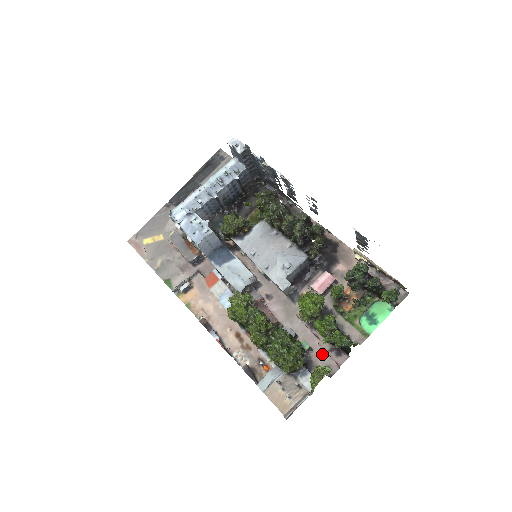
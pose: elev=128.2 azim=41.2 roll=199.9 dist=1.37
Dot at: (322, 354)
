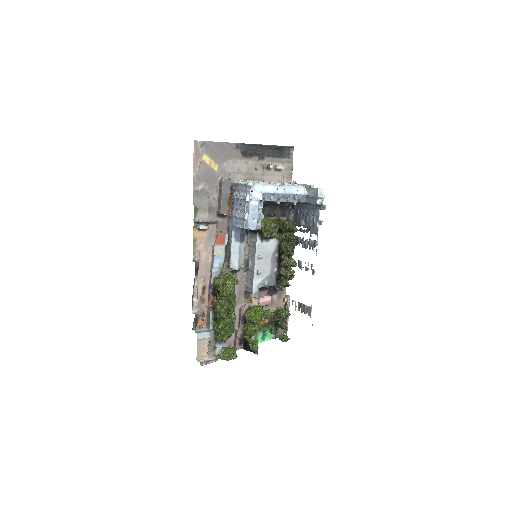
Dot at: (233, 336)
